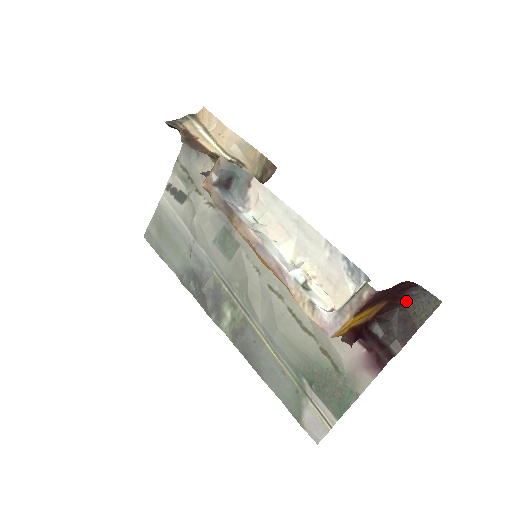
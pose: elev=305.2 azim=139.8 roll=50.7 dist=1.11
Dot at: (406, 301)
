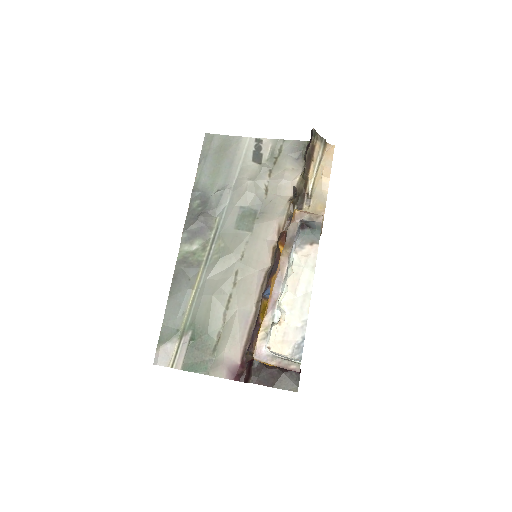
Dot at: (286, 372)
